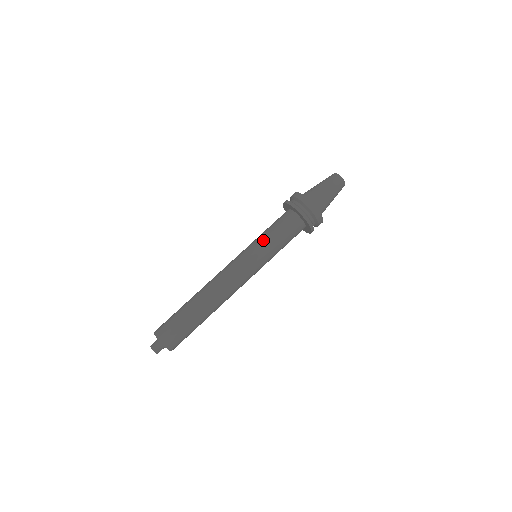
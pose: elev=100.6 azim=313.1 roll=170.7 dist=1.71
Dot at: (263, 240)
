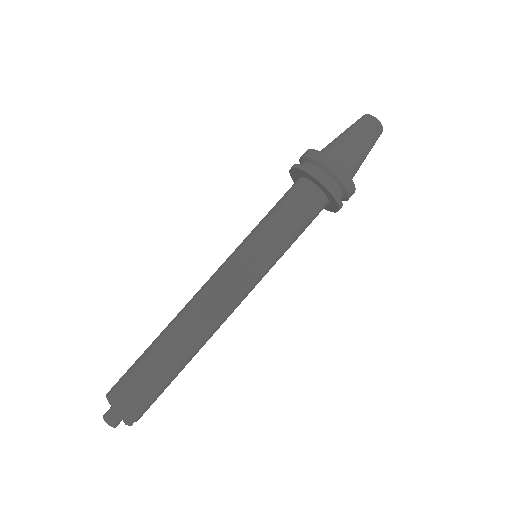
Dot at: (278, 242)
